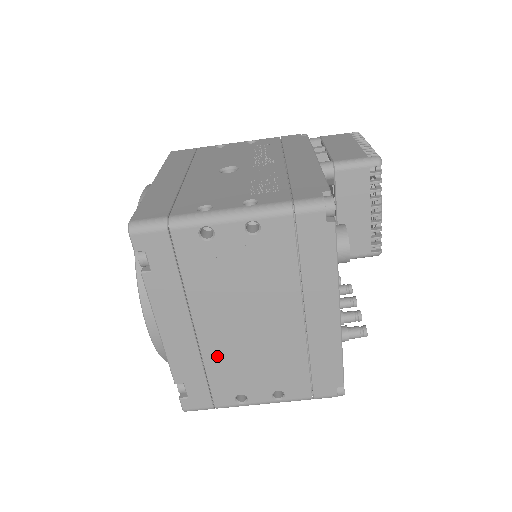
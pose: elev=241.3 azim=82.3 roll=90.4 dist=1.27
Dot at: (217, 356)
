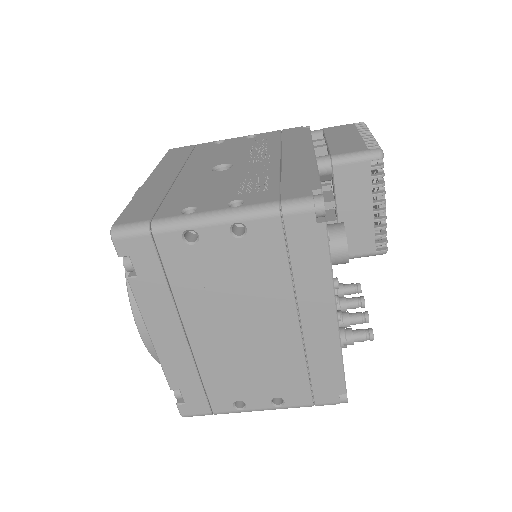
Dot at: (211, 362)
